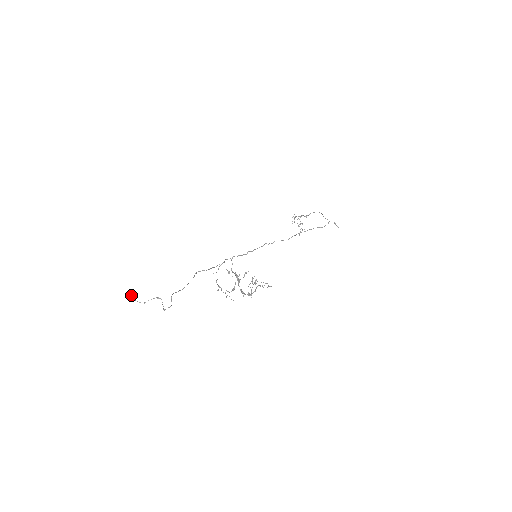
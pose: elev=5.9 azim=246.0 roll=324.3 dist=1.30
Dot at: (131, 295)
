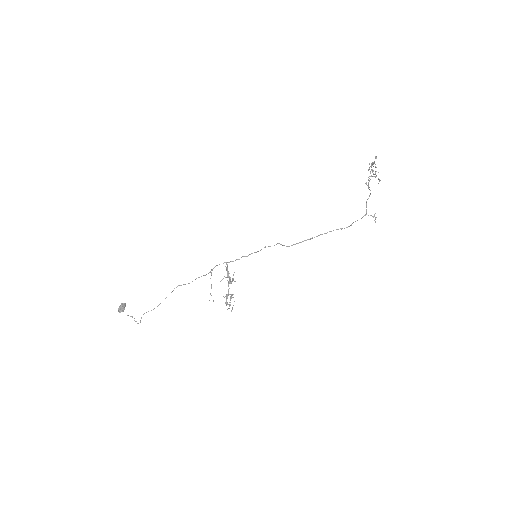
Dot at: (119, 309)
